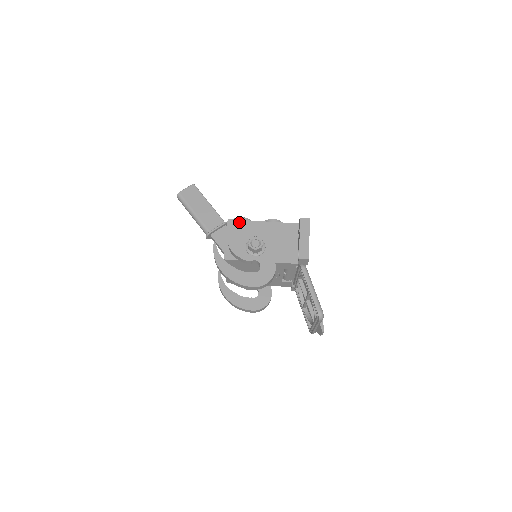
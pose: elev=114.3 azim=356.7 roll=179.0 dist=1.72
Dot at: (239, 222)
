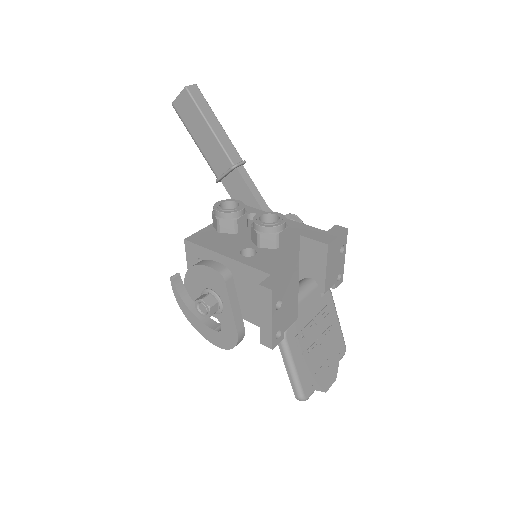
Dot at: (197, 248)
